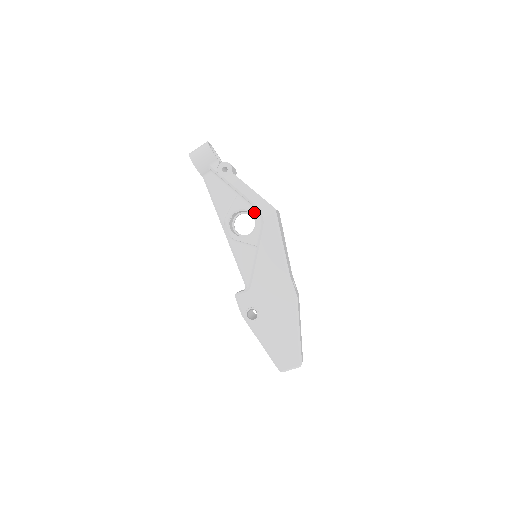
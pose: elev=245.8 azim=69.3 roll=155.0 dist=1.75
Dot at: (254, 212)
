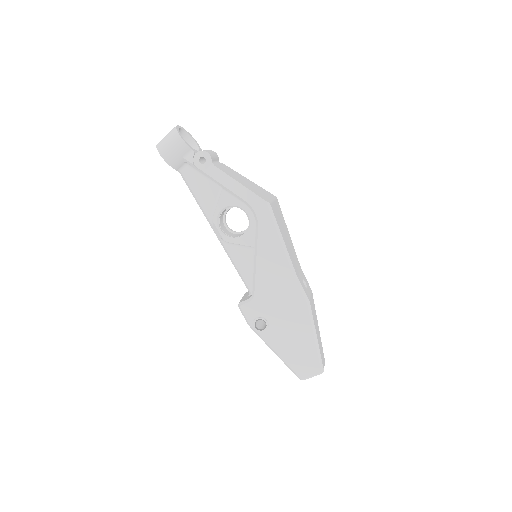
Dot at: (245, 208)
